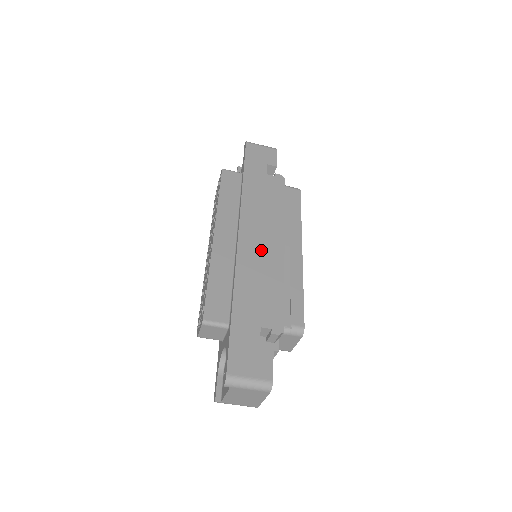
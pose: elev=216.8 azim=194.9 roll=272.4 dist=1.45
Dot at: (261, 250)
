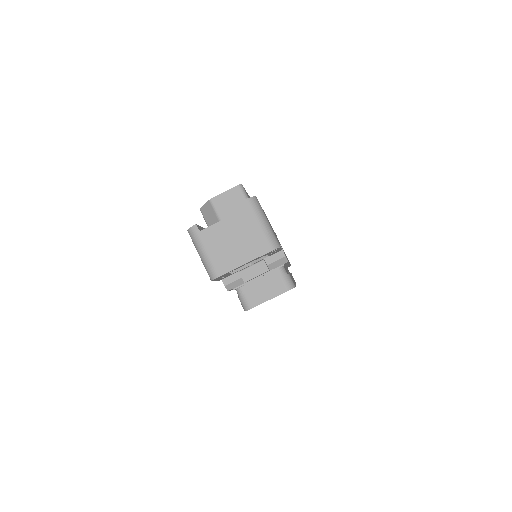
Dot at: (279, 242)
